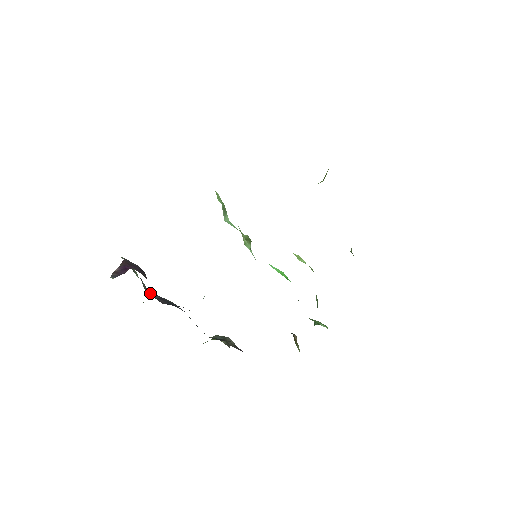
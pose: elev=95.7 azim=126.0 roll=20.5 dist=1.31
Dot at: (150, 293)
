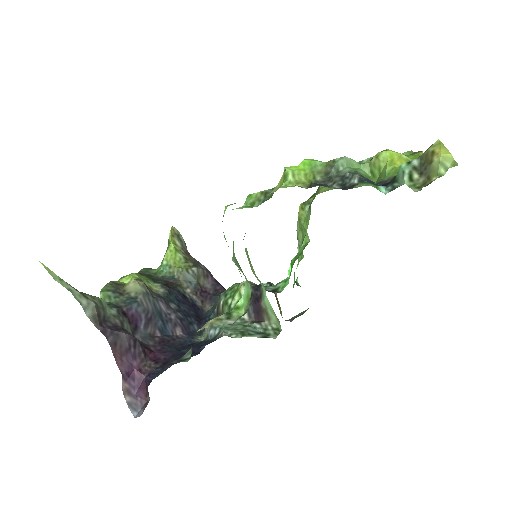
Dot at: (136, 328)
